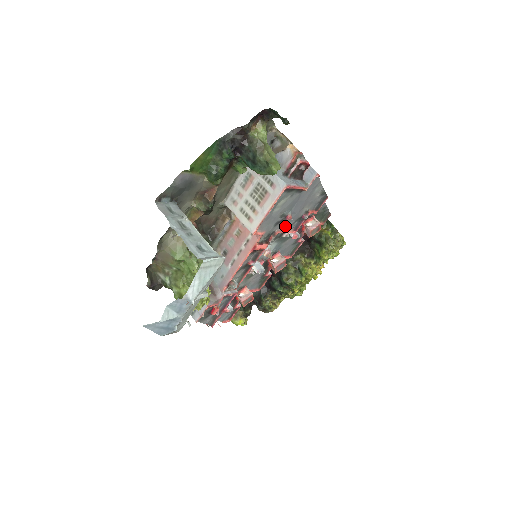
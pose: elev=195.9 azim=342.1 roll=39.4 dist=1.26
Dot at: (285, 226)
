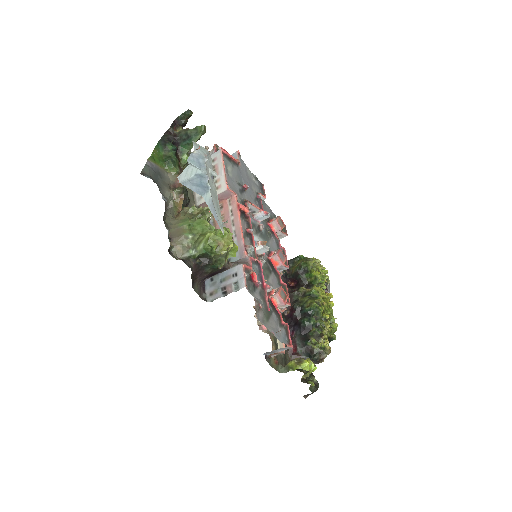
Dot at: (250, 200)
